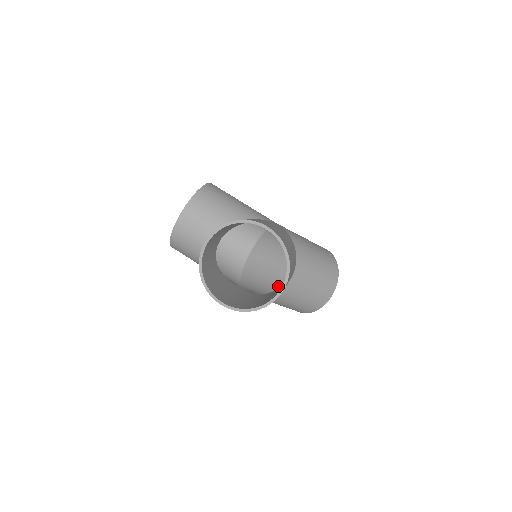
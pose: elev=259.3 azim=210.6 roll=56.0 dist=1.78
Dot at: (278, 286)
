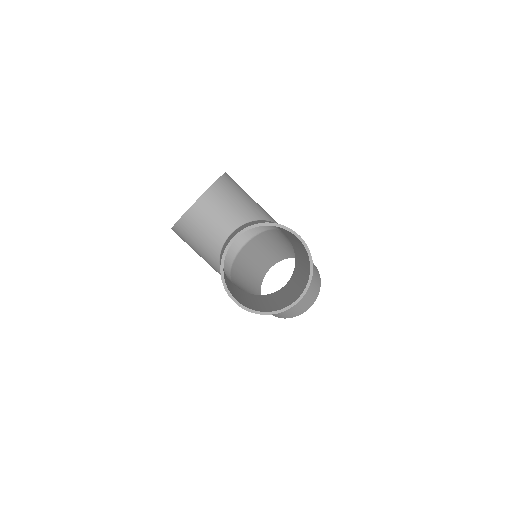
Dot at: (255, 286)
